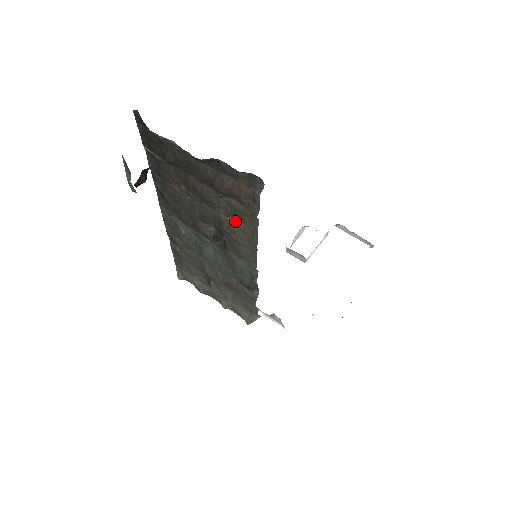
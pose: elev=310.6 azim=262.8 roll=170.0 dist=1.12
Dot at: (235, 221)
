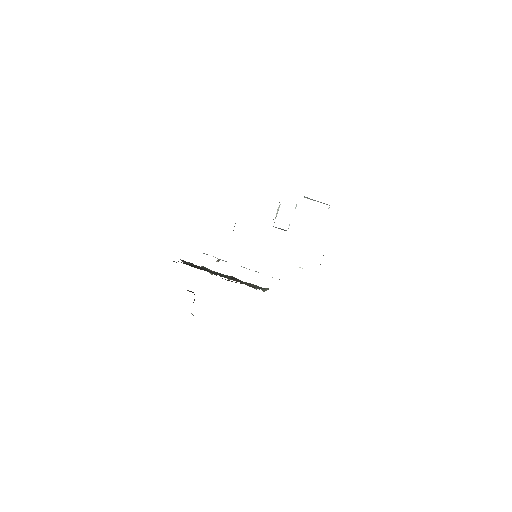
Dot at: (244, 282)
